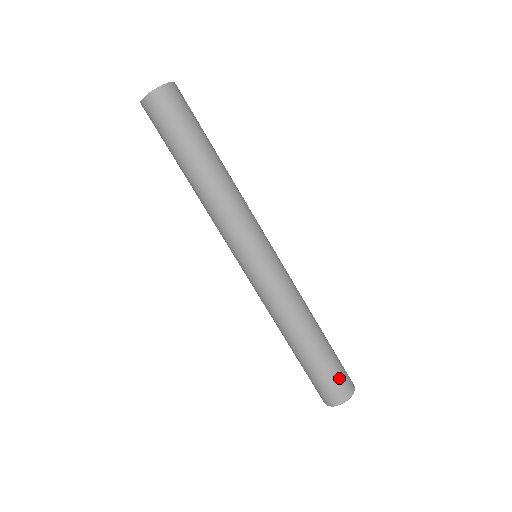
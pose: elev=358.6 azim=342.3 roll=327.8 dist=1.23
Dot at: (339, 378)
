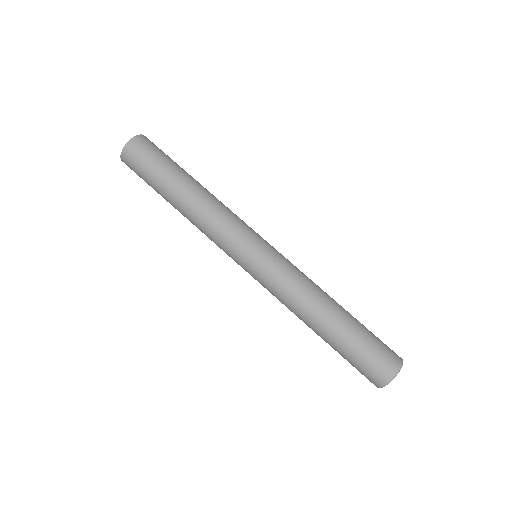
Dot at: (379, 350)
